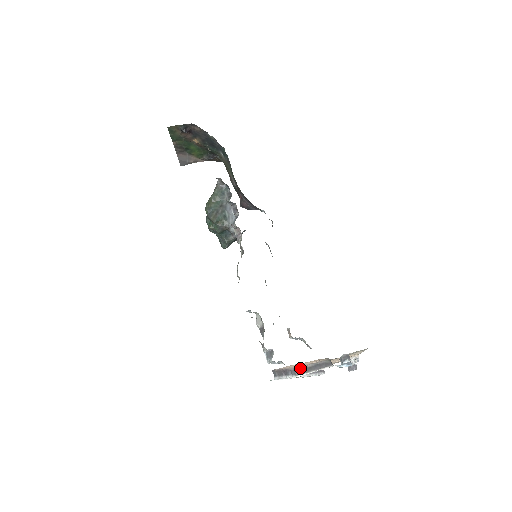
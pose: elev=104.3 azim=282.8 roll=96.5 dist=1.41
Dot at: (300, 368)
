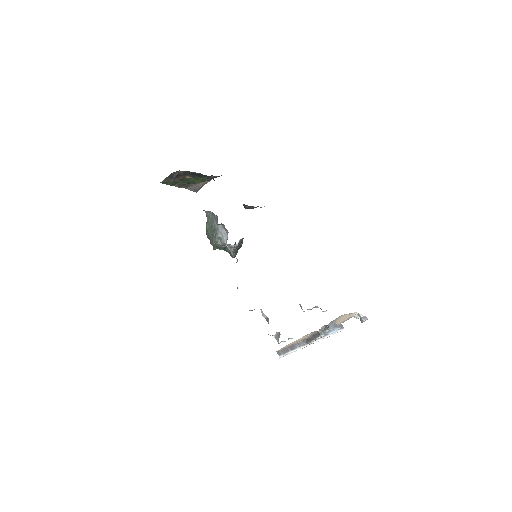
Dot at: (306, 339)
